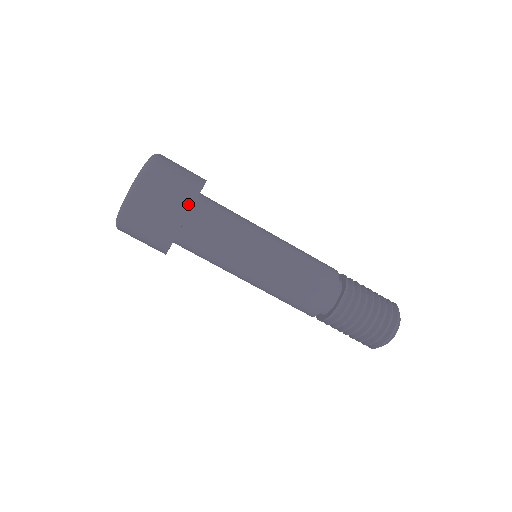
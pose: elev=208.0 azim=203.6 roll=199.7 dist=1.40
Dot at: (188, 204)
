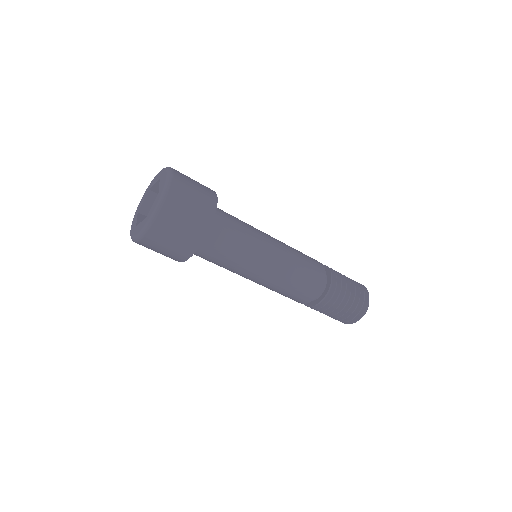
Dot at: (213, 203)
